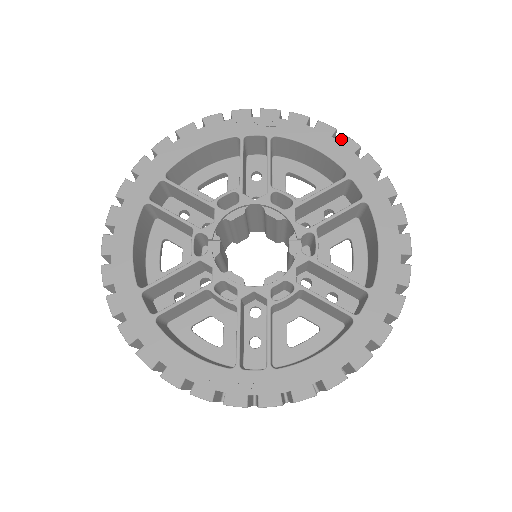
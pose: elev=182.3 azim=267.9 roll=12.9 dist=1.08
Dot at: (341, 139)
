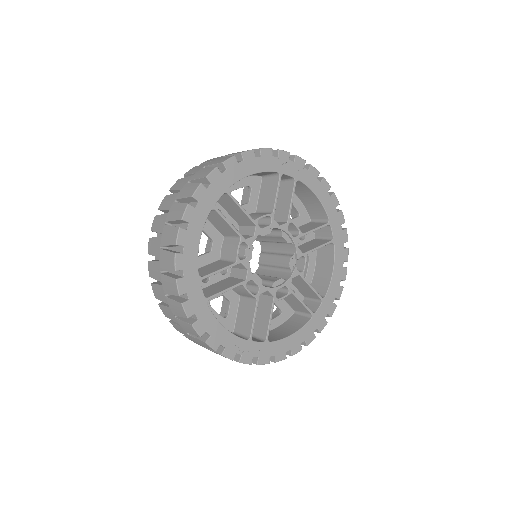
Dot at: (332, 196)
